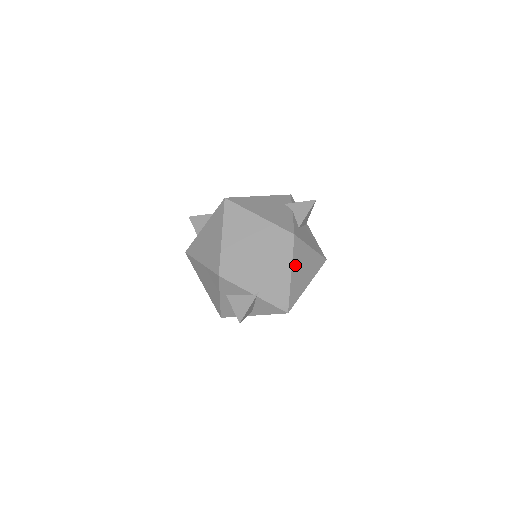
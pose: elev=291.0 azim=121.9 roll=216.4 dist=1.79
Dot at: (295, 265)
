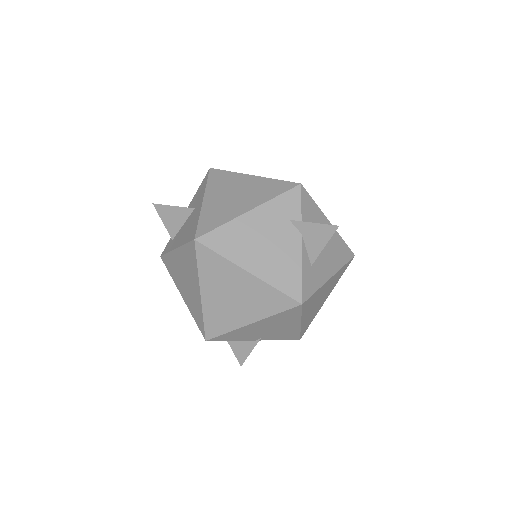
Dot at: (306, 313)
